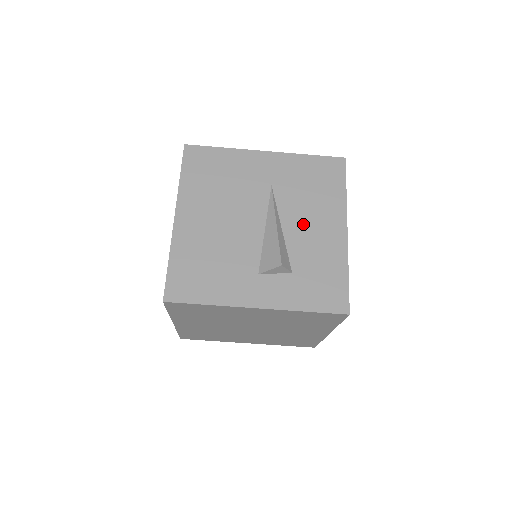
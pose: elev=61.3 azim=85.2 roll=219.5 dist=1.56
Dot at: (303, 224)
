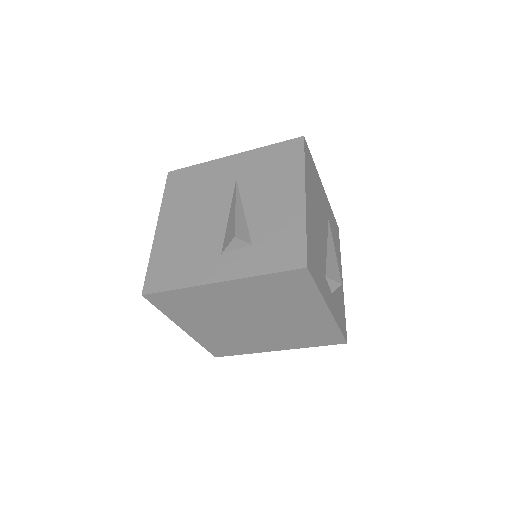
Dot at: (263, 201)
